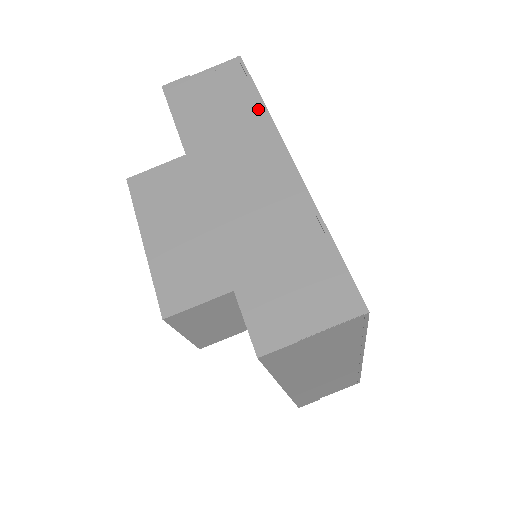
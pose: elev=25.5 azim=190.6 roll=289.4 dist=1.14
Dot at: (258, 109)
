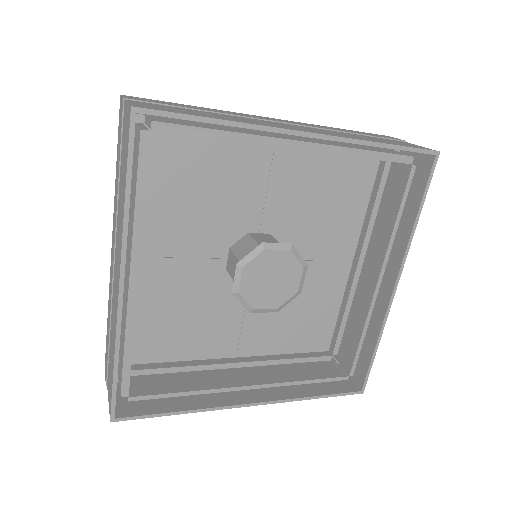
Dot at: (123, 204)
